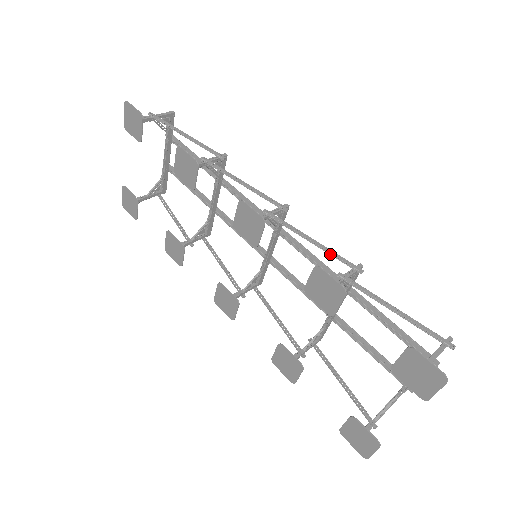
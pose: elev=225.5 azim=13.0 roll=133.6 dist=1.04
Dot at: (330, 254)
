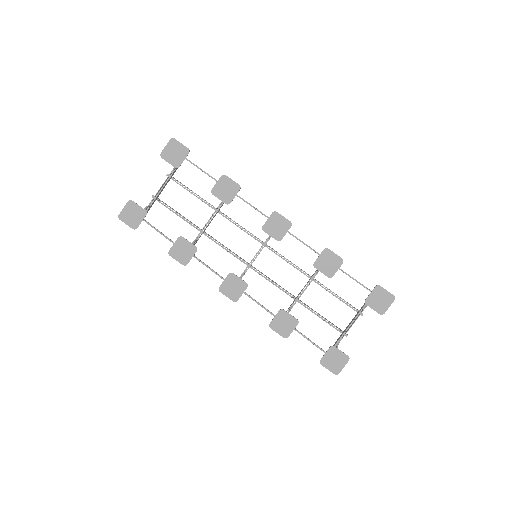
Dot at: (314, 251)
